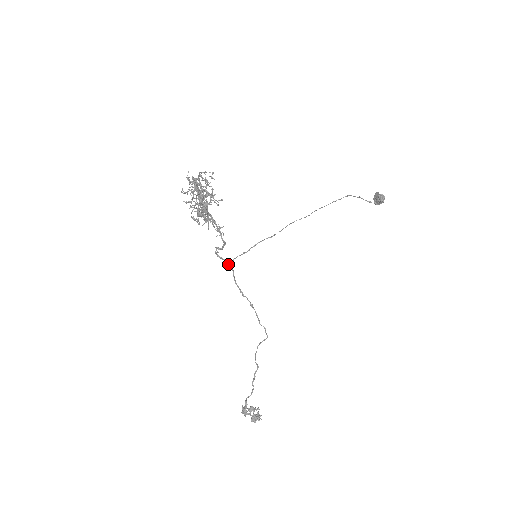
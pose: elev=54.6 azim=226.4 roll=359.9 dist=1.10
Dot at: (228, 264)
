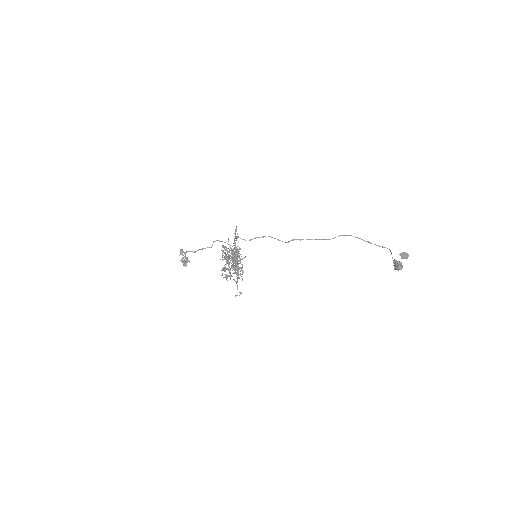
Dot at: (238, 236)
